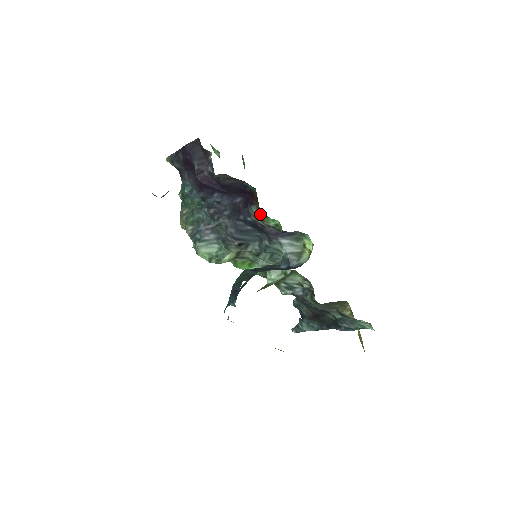
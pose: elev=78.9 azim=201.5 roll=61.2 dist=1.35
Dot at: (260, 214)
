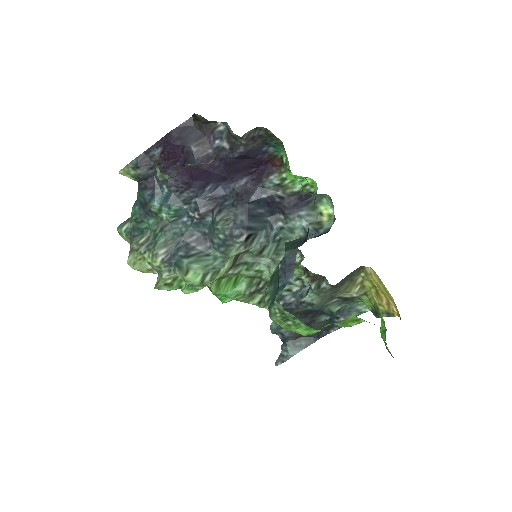
Dot at: (284, 180)
